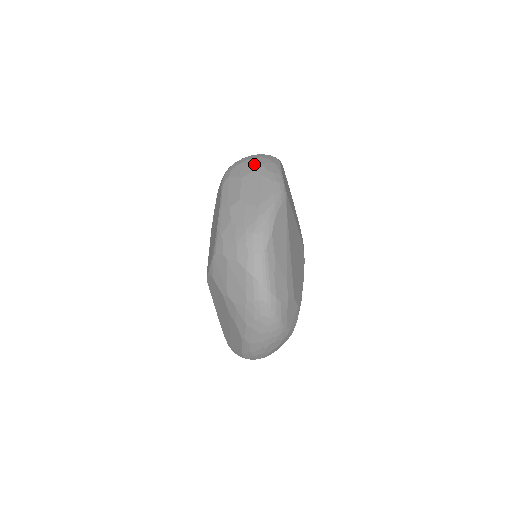
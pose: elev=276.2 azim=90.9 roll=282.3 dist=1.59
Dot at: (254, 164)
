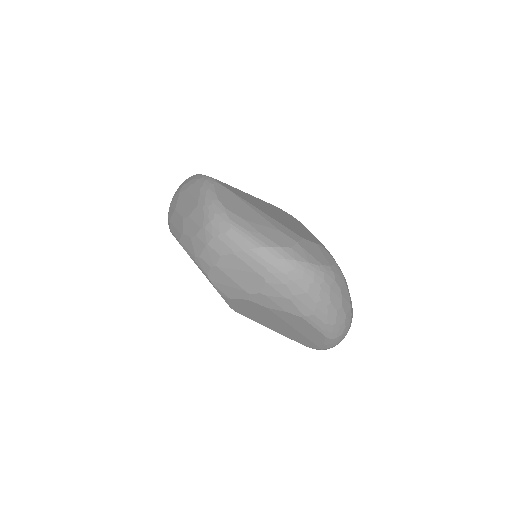
Dot at: (177, 193)
